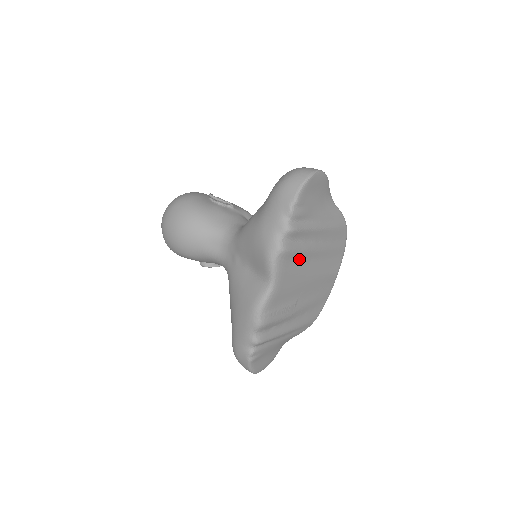
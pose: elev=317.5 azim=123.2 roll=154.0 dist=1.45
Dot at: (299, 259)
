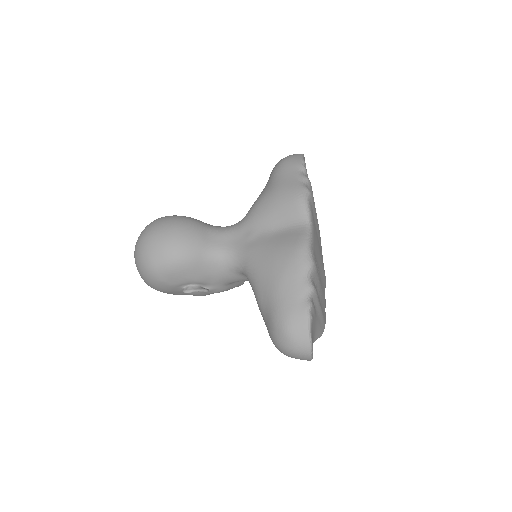
Dot at: (314, 220)
